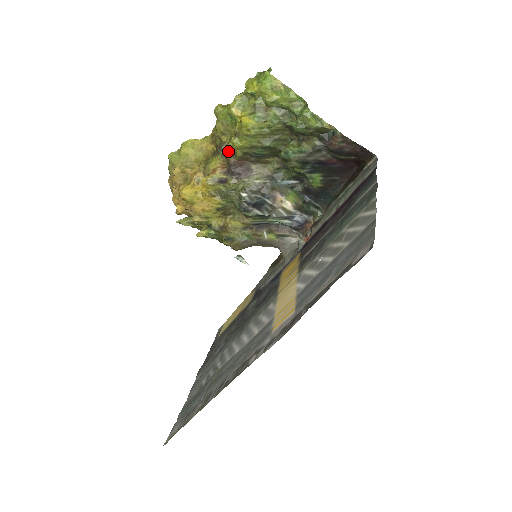
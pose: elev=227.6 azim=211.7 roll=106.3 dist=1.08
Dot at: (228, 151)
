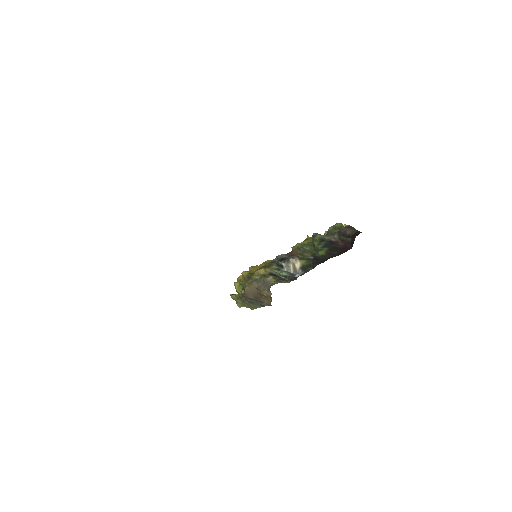
Dot at: (291, 251)
